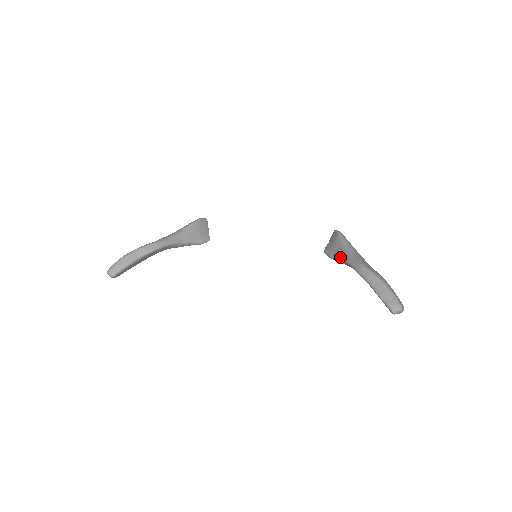
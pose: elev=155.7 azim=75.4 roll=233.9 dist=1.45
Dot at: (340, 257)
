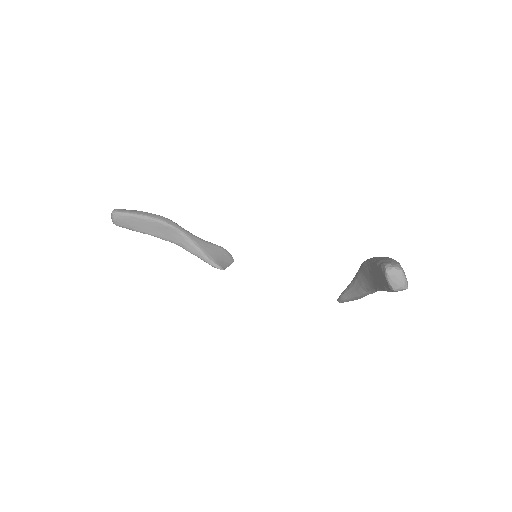
Dot at: occluded
